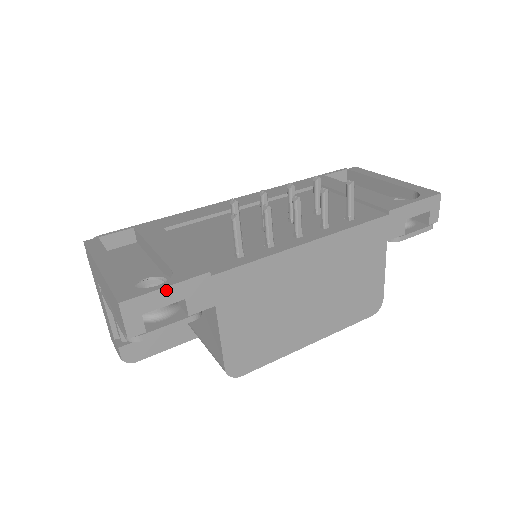
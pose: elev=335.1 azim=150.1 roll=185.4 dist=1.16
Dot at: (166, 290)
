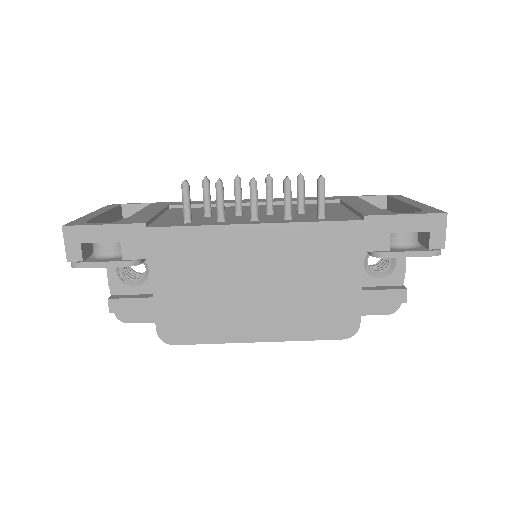
Dot at: (103, 228)
